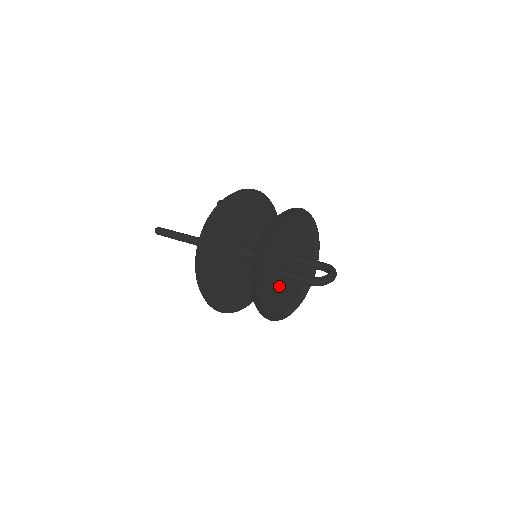
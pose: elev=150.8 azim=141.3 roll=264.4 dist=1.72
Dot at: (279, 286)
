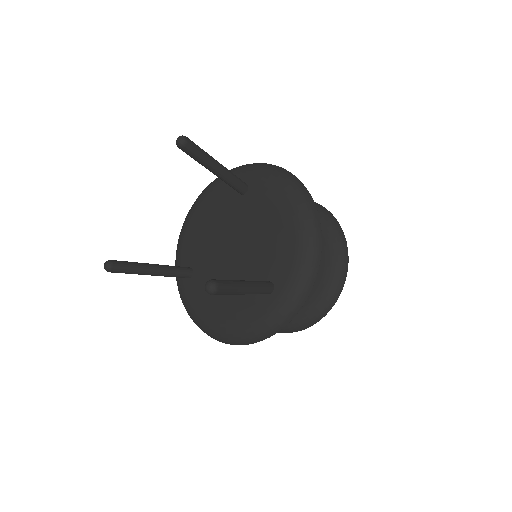
Dot at: occluded
